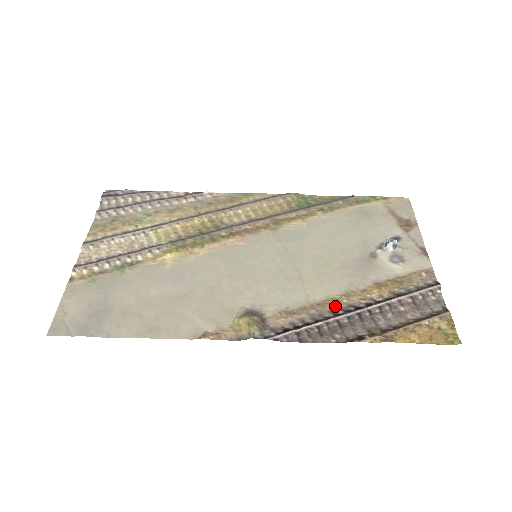
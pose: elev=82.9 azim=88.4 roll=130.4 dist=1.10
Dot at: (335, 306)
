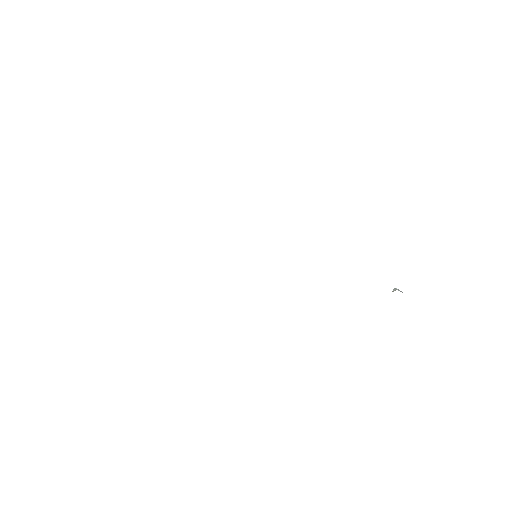
Dot at: occluded
